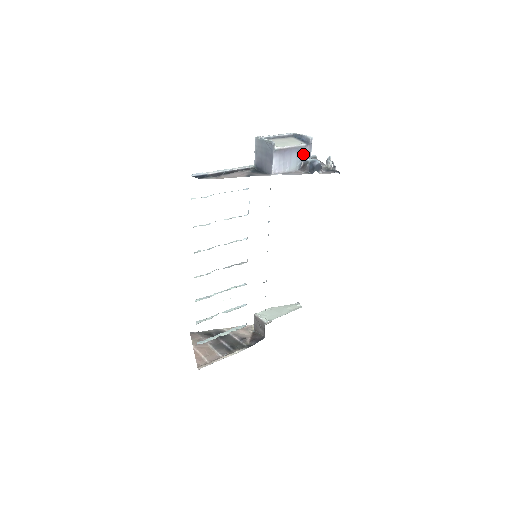
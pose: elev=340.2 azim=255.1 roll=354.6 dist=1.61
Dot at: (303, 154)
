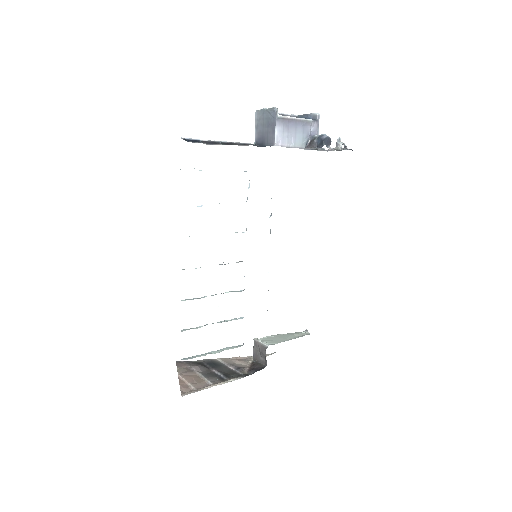
Dot at: (310, 131)
